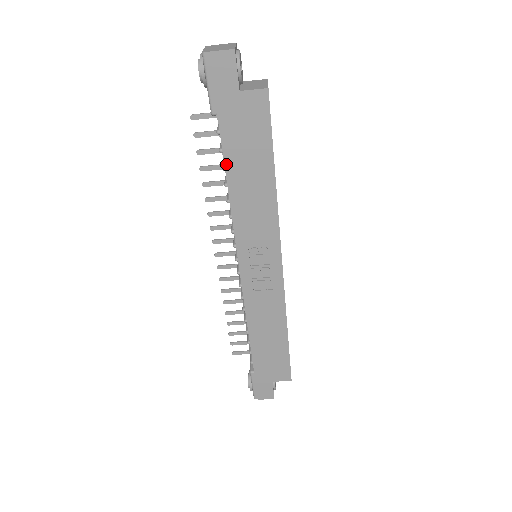
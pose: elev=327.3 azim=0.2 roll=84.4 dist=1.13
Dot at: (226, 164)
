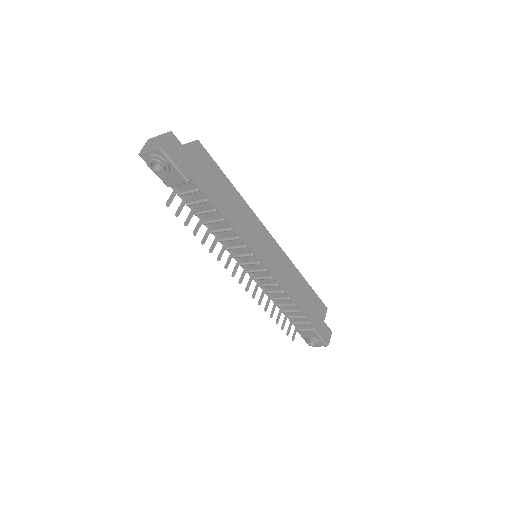
Dot at: (215, 205)
